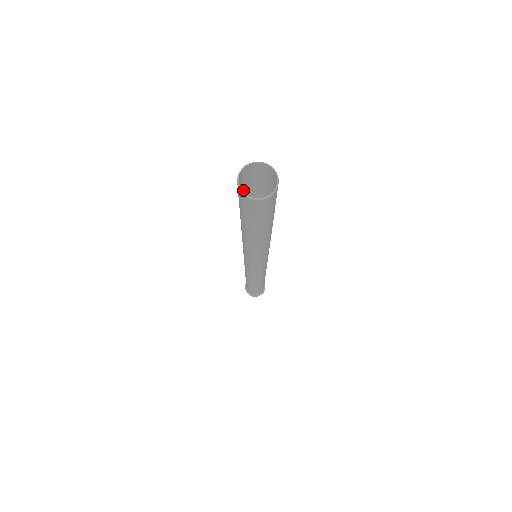
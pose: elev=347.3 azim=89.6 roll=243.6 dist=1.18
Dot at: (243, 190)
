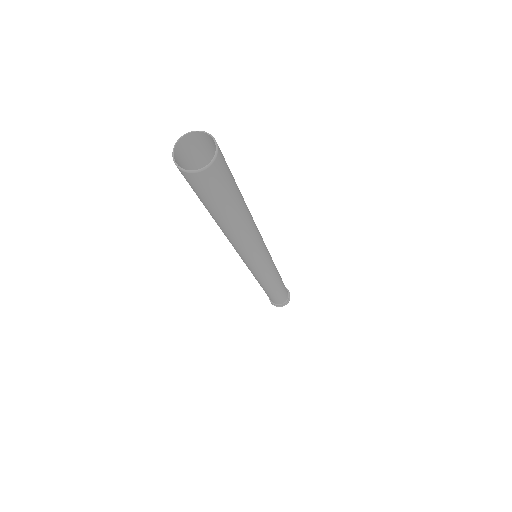
Dot at: (200, 165)
